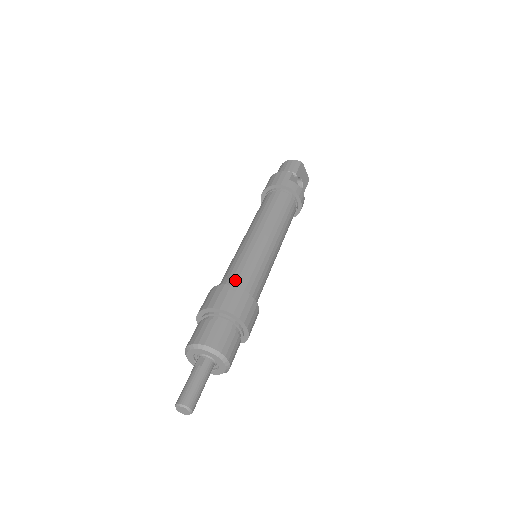
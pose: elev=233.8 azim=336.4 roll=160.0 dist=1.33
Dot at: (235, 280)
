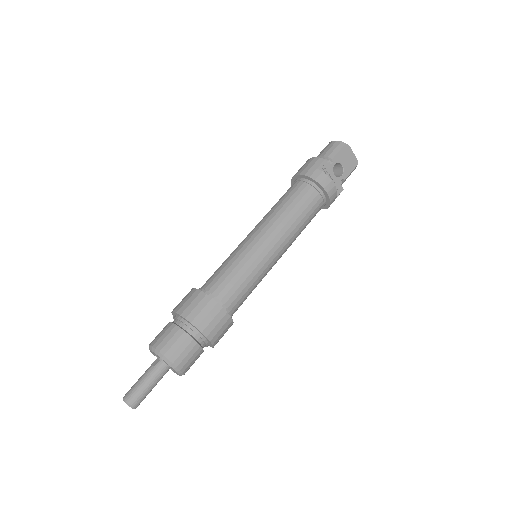
Dot at: (211, 285)
